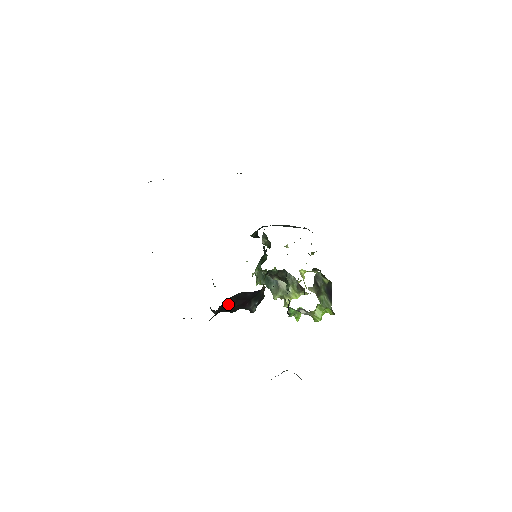
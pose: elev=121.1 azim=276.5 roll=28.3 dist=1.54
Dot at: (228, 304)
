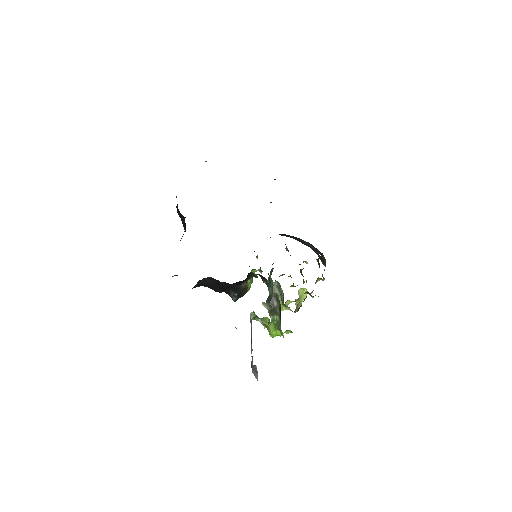
Dot at: (208, 283)
